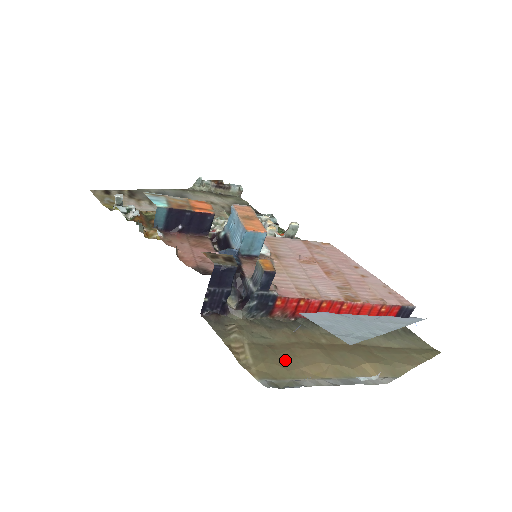
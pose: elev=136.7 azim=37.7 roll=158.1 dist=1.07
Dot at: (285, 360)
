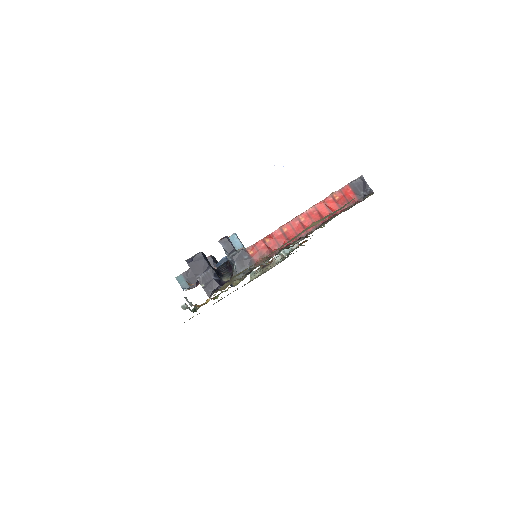
Dot at: occluded
